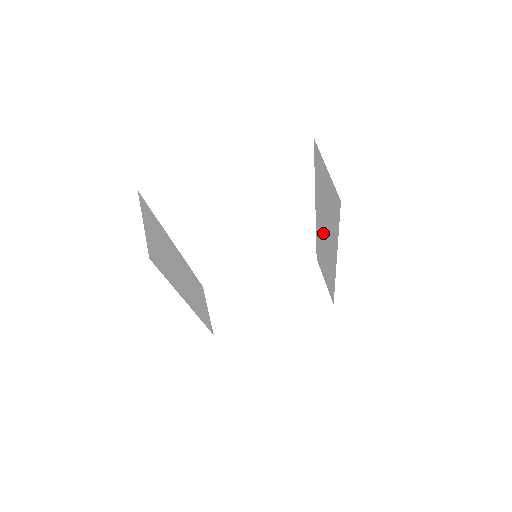
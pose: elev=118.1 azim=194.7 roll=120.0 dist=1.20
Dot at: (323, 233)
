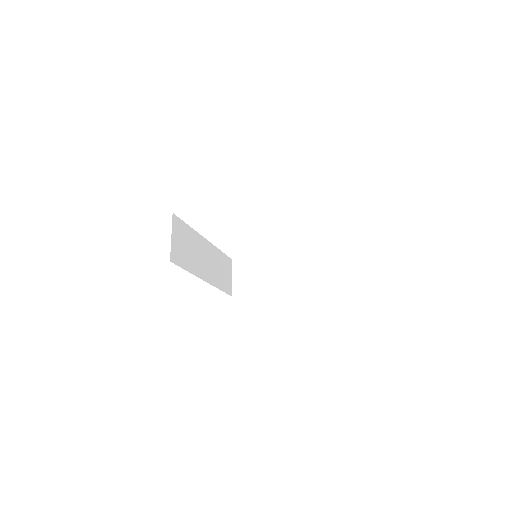
Dot at: occluded
